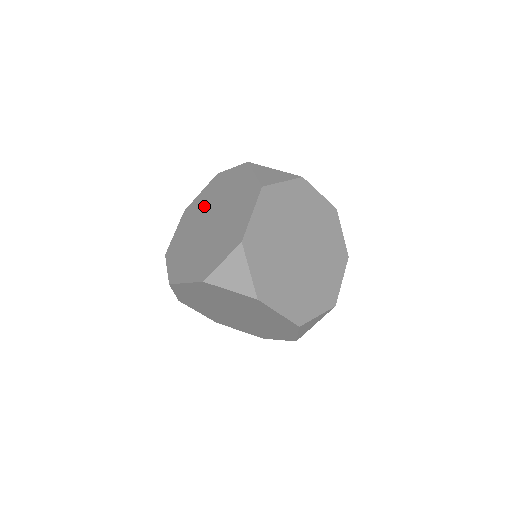
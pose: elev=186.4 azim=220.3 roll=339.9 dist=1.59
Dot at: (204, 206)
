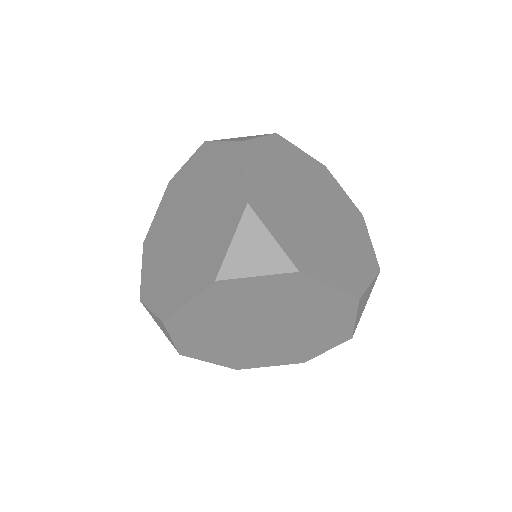
Dot at: (169, 218)
